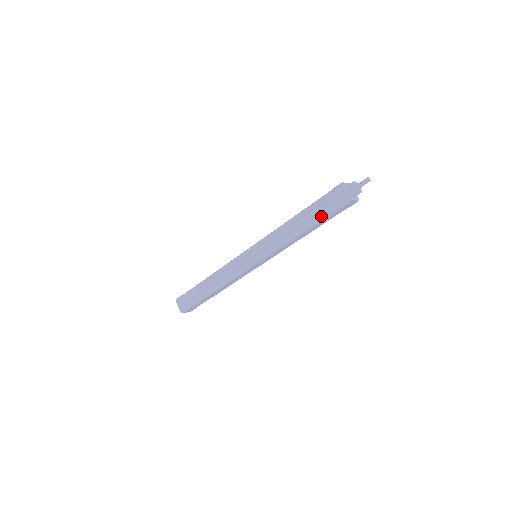
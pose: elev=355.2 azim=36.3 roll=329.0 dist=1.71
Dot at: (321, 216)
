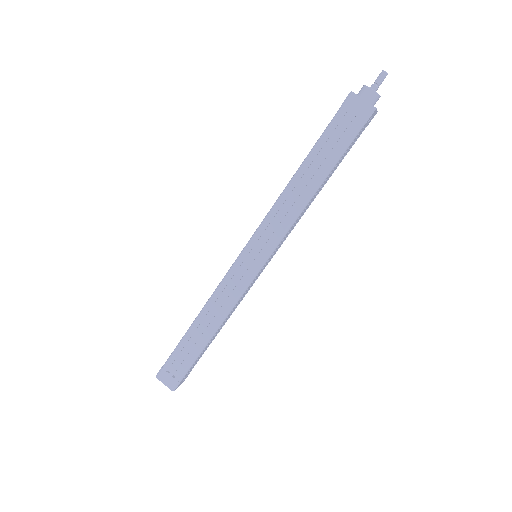
Dot at: (339, 151)
